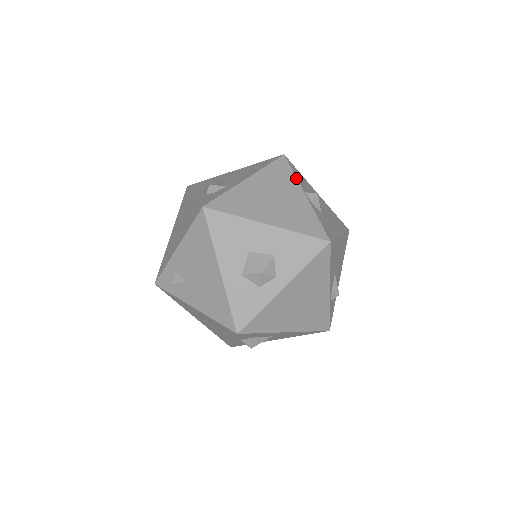
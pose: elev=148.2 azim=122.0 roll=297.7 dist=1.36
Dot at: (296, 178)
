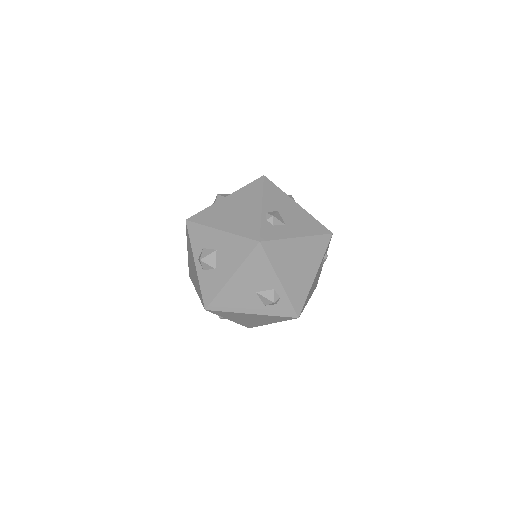
Dot at: occluded
